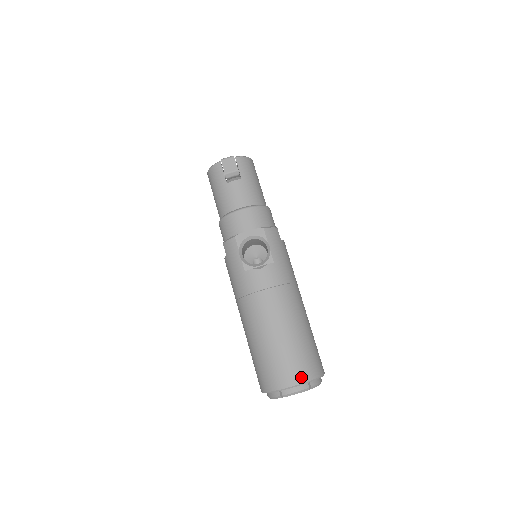
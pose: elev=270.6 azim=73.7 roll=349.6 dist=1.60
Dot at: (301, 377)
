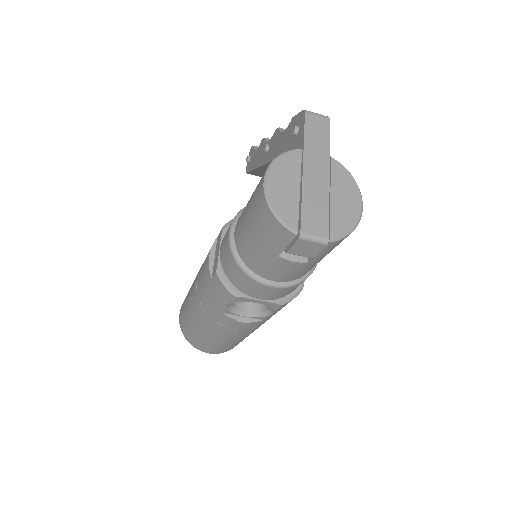
Dot at: occluded
